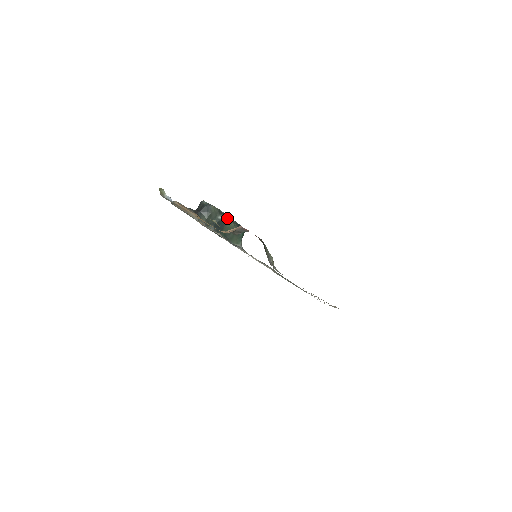
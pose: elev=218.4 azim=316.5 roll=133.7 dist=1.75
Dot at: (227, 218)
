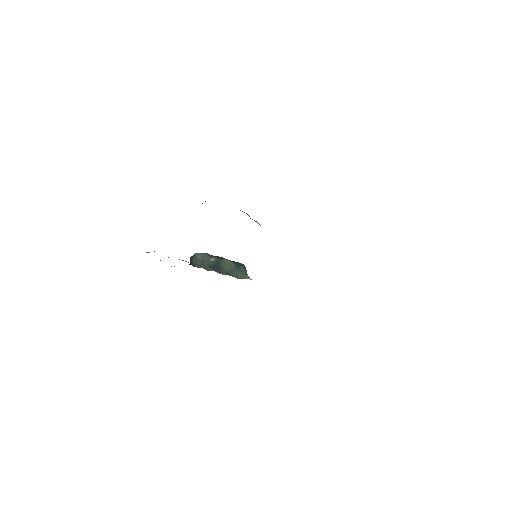
Dot at: (220, 258)
